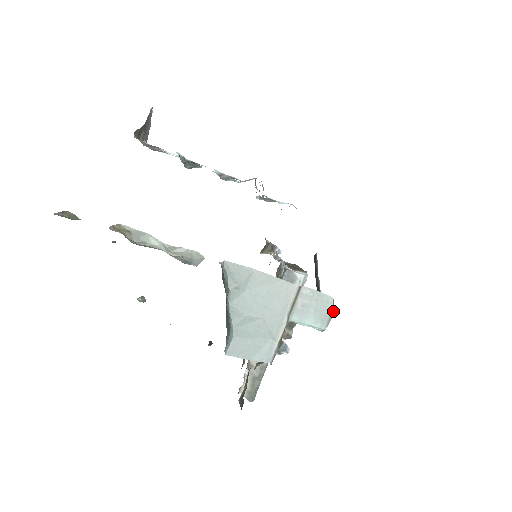
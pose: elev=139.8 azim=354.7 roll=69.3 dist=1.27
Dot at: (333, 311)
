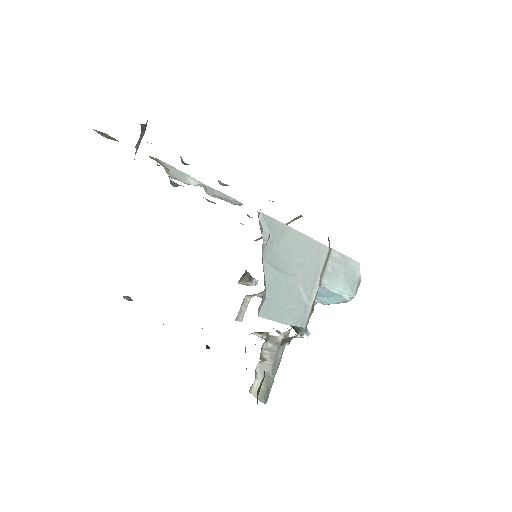
Dot at: (360, 278)
